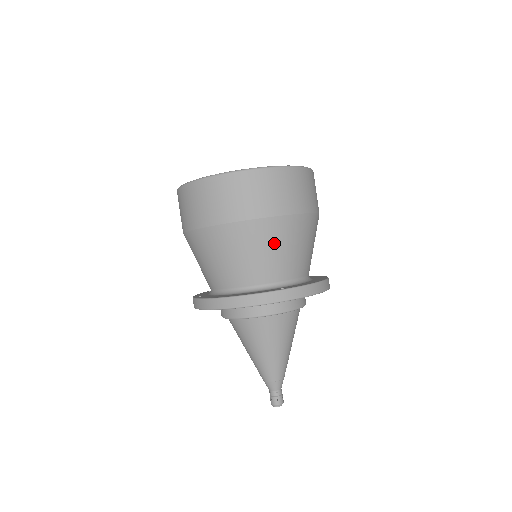
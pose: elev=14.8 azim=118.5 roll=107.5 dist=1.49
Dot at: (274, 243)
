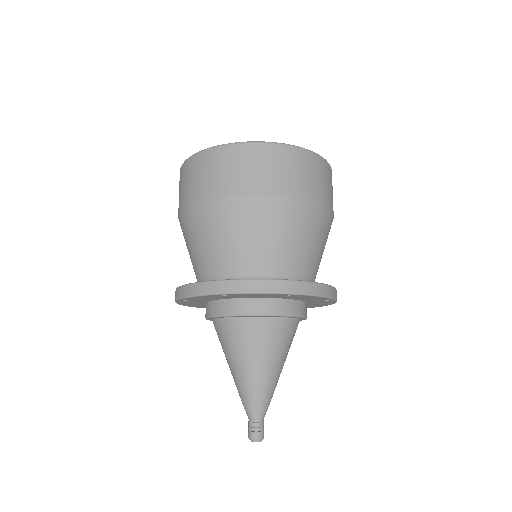
Dot at: (323, 239)
